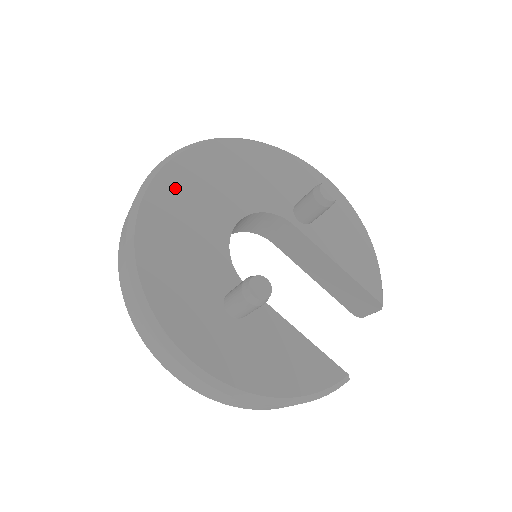
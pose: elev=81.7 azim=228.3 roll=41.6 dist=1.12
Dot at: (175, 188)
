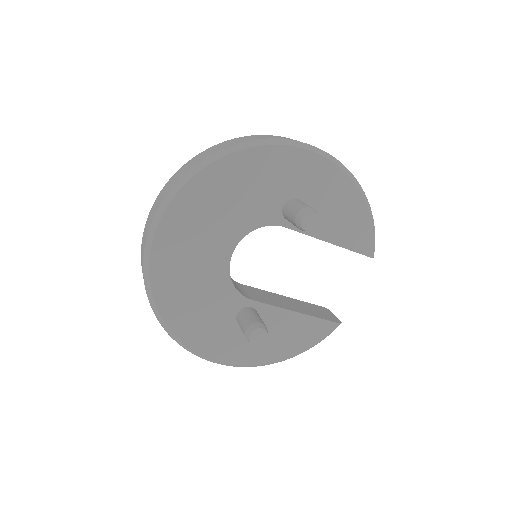
Dot at: (171, 251)
